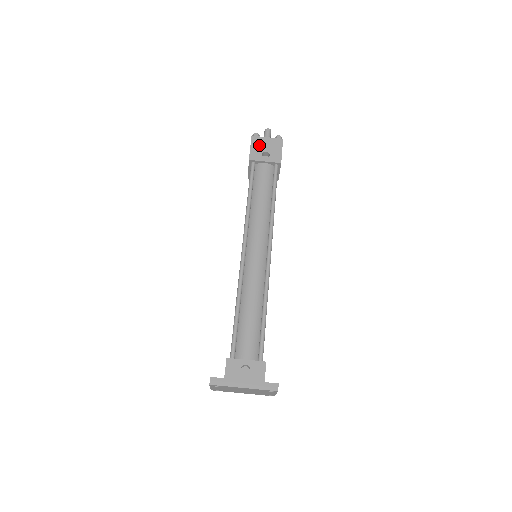
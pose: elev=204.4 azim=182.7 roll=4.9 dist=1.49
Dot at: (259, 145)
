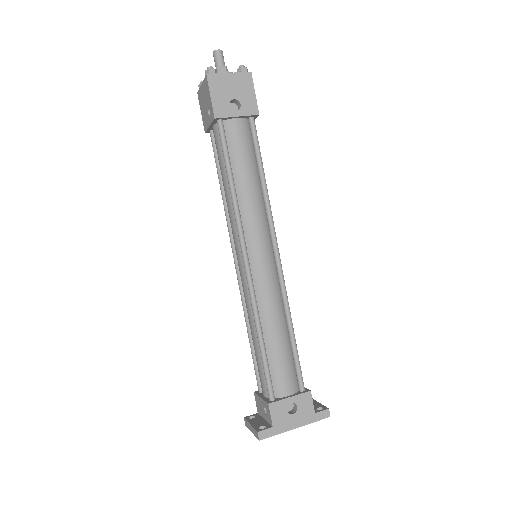
Dot at: (222, 89)
